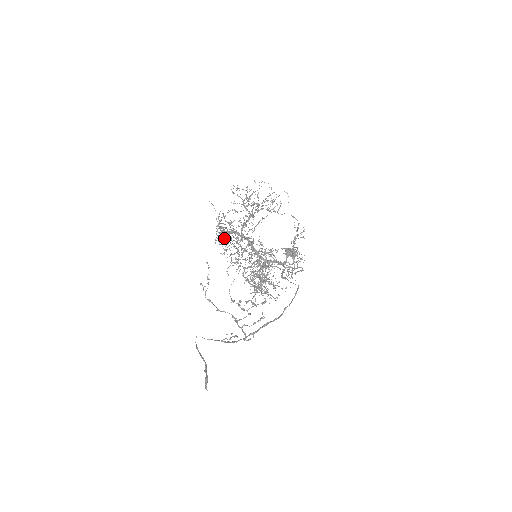
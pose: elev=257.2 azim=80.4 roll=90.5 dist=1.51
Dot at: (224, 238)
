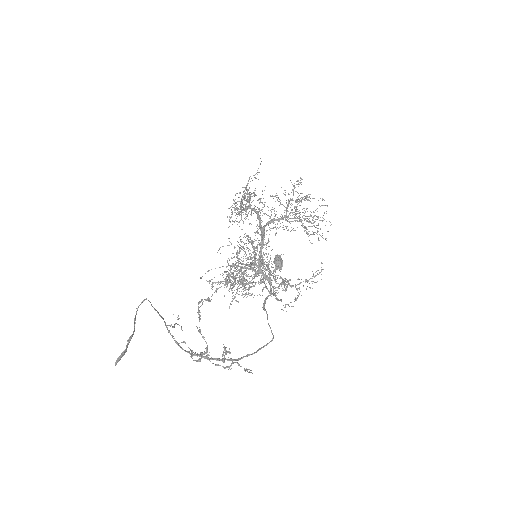
Dot at: occluded
